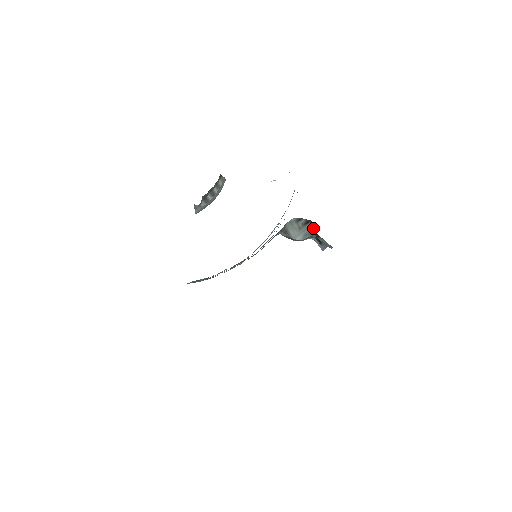
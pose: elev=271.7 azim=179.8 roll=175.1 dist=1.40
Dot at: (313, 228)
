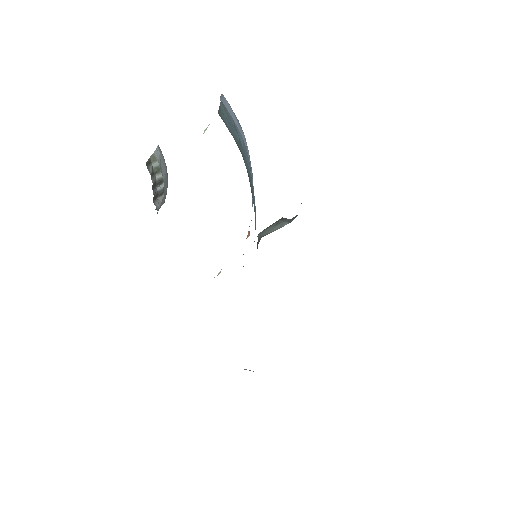
Dot at: occluded
